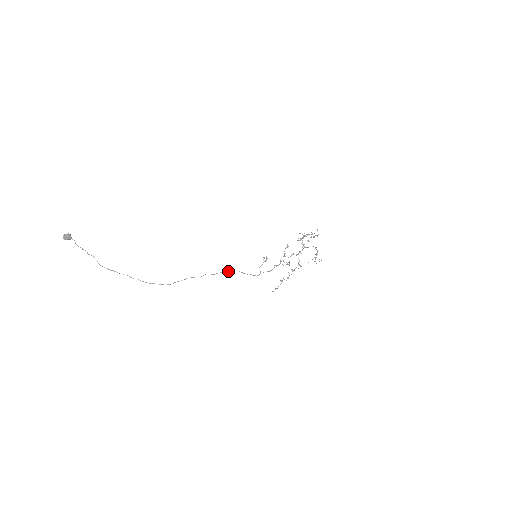
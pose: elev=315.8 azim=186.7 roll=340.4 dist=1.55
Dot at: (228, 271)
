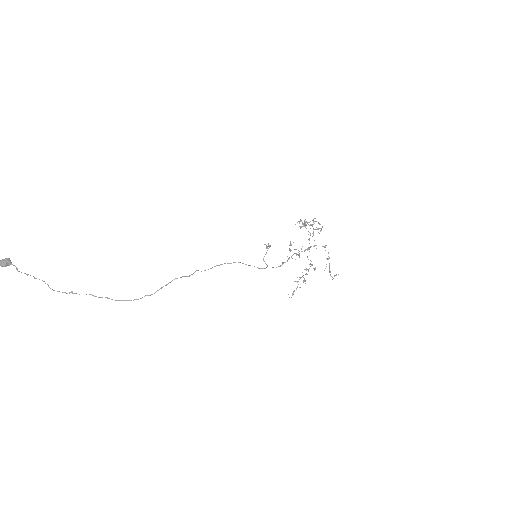
Dot at: (225, 263)
